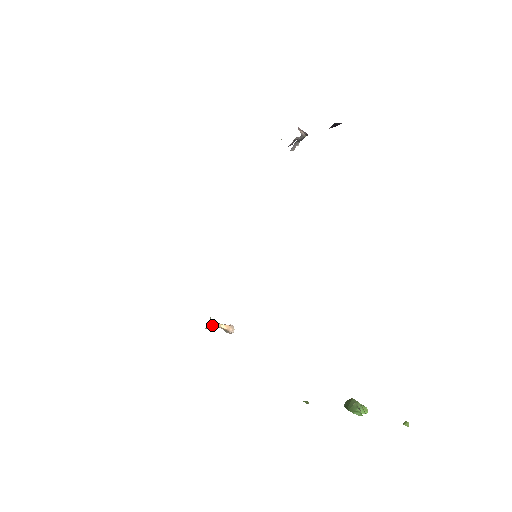
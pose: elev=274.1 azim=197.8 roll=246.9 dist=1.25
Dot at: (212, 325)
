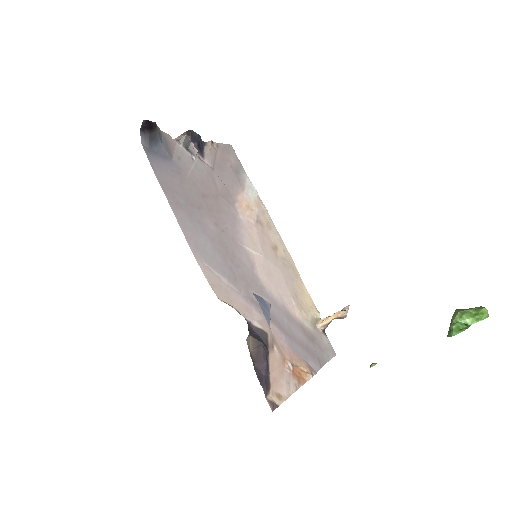
Dot at: (323, 324)
